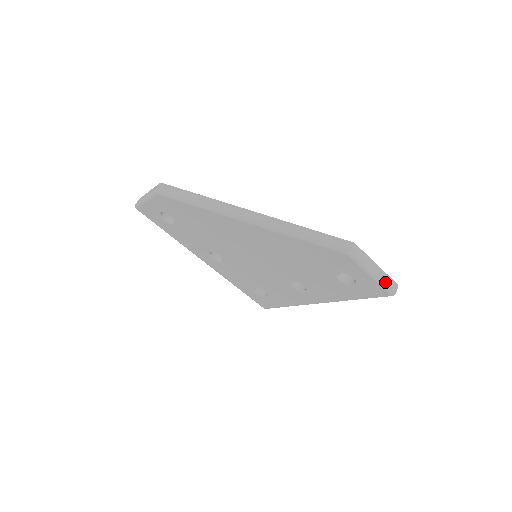
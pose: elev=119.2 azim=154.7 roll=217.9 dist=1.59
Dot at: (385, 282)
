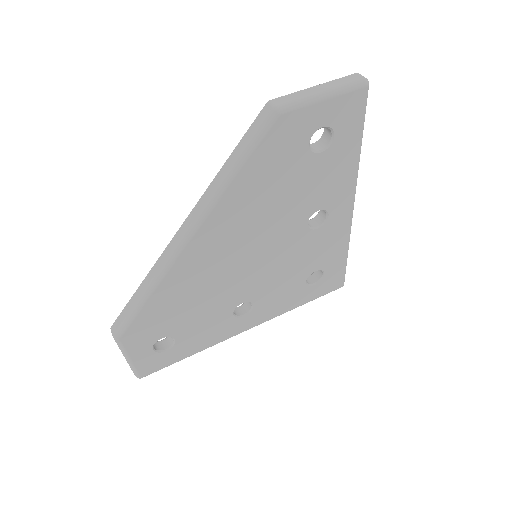
Dot at: (343, 85)
